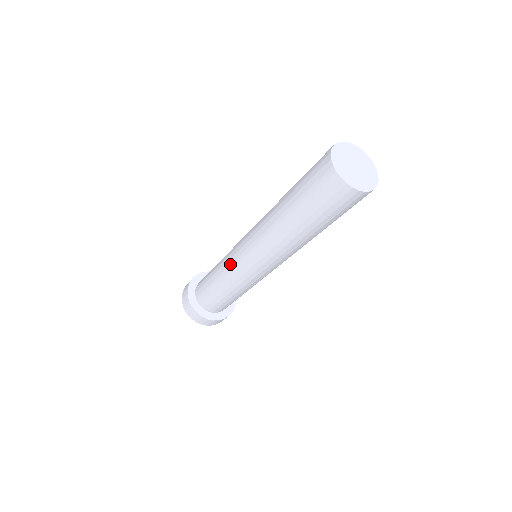
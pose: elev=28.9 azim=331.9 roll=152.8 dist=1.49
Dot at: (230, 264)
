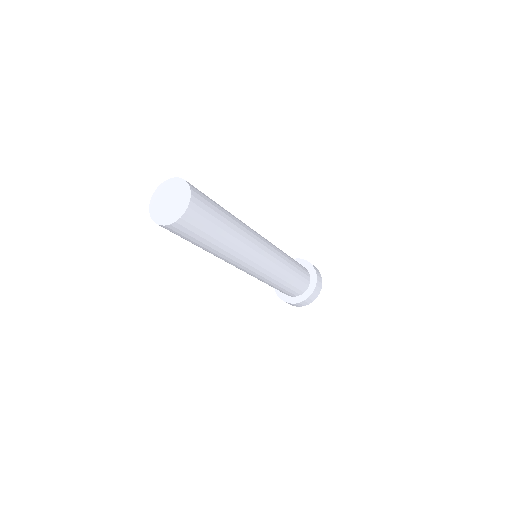
Dot at: occluded
